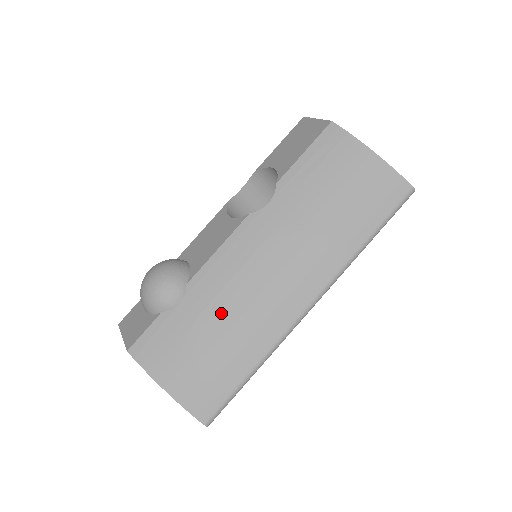
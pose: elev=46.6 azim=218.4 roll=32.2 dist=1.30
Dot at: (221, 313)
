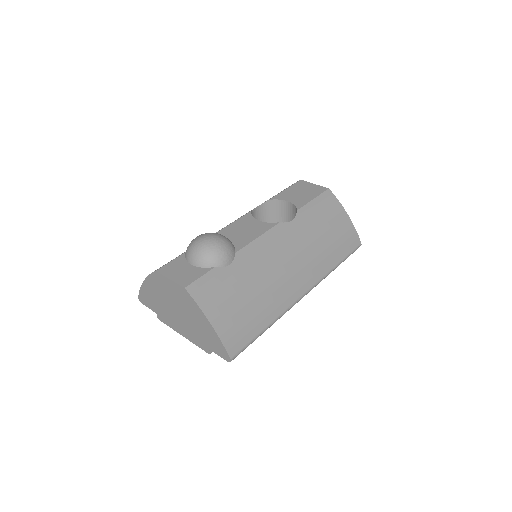
Dot at: (257, 280)
